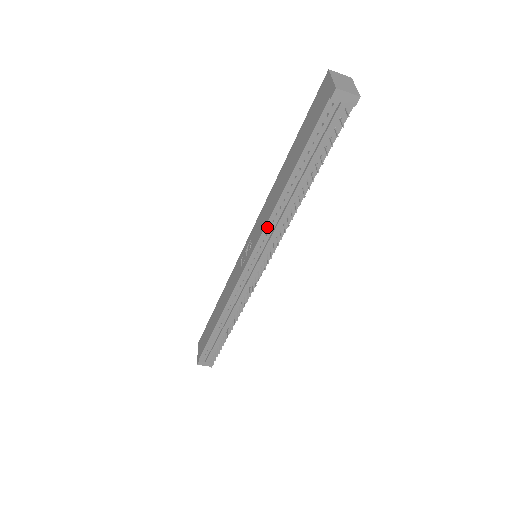
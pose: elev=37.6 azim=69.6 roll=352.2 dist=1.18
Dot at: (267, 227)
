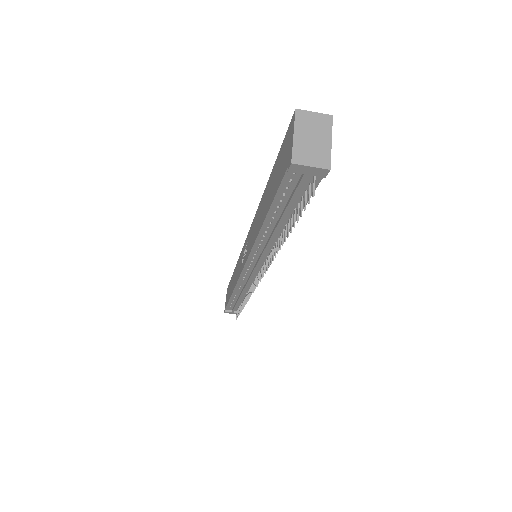
Dot at: (253, 250)
